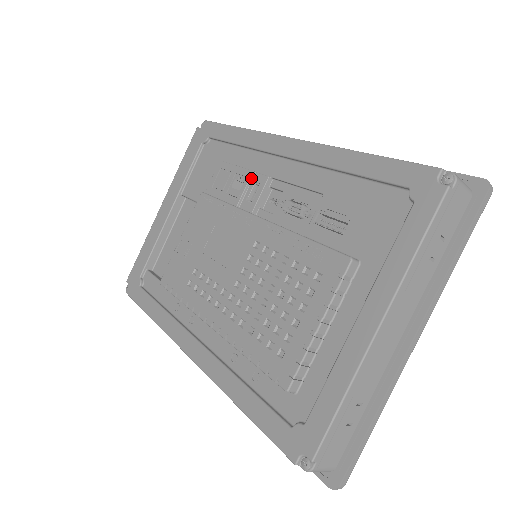
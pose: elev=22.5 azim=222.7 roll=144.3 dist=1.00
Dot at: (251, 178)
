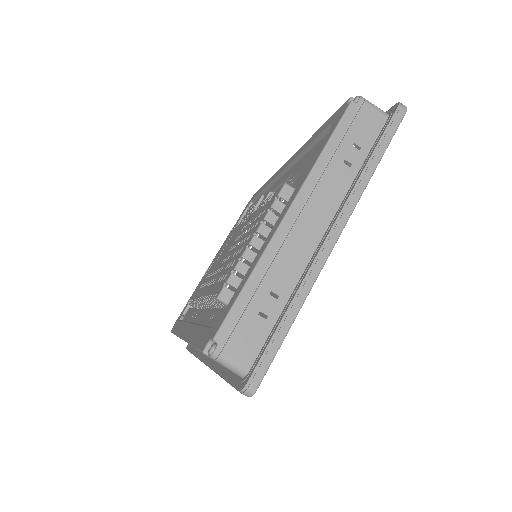
Dot at: (261, 200)
